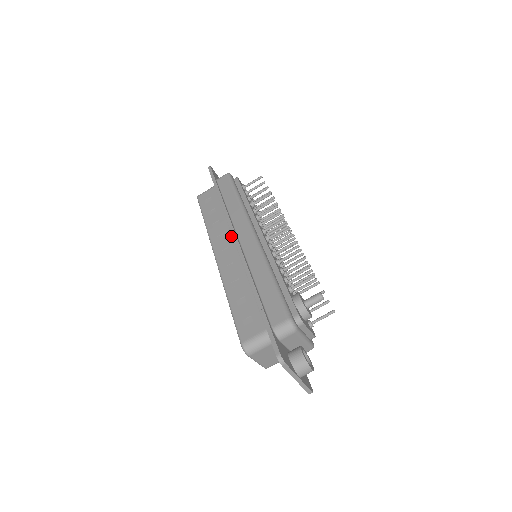
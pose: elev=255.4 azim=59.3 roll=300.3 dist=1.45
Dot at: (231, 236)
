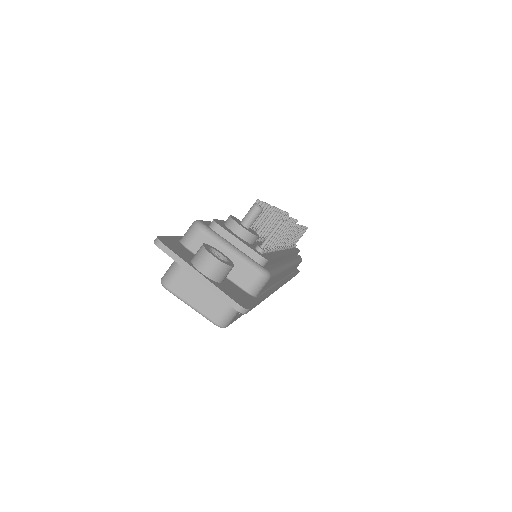
Dot at: occluded
